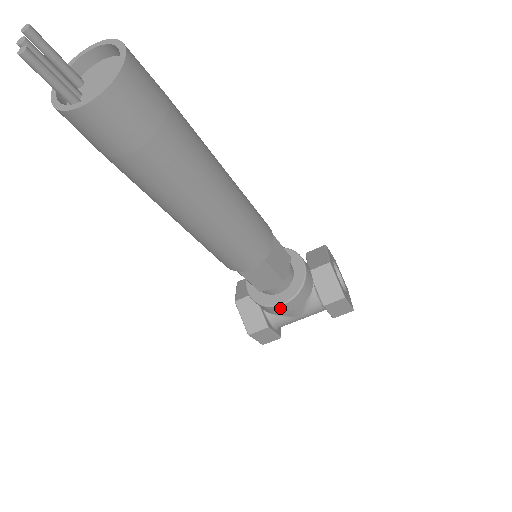
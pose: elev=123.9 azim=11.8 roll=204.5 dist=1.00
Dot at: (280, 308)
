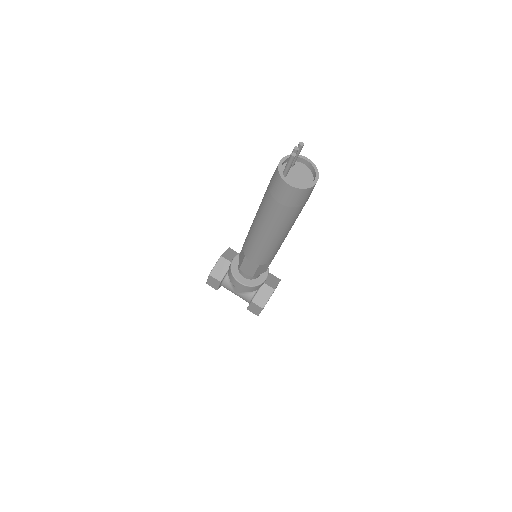
Dot at: (237, 283)
